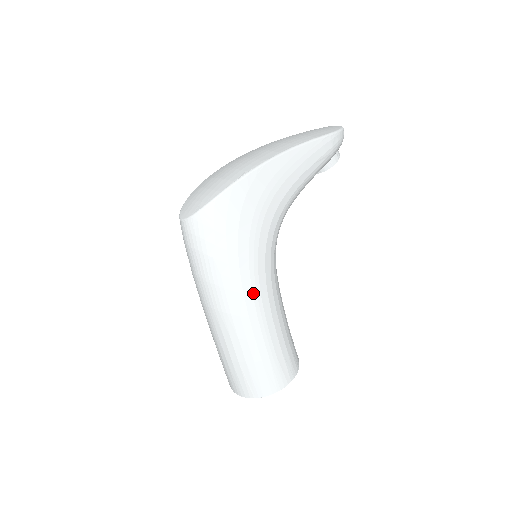
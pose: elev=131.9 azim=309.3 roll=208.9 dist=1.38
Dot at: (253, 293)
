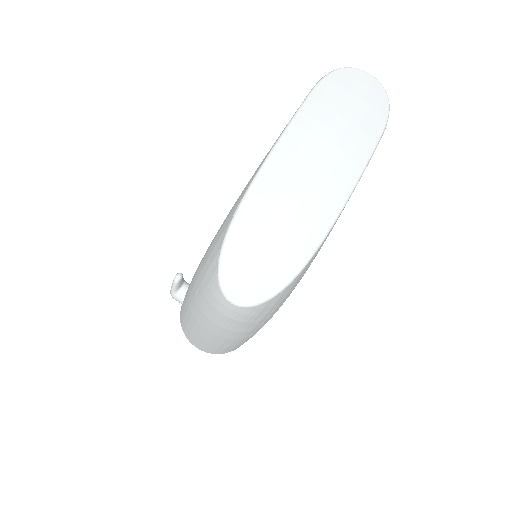
Dot at: occluded
